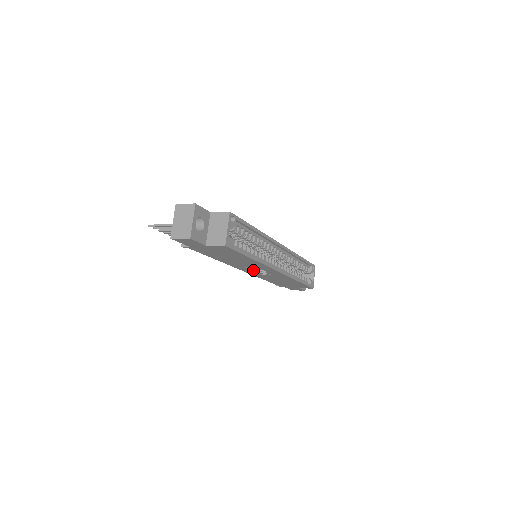
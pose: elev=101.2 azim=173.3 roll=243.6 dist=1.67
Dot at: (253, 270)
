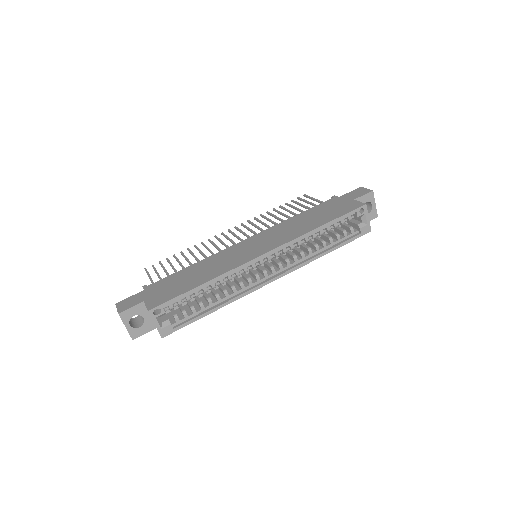
Dot at: occluded
